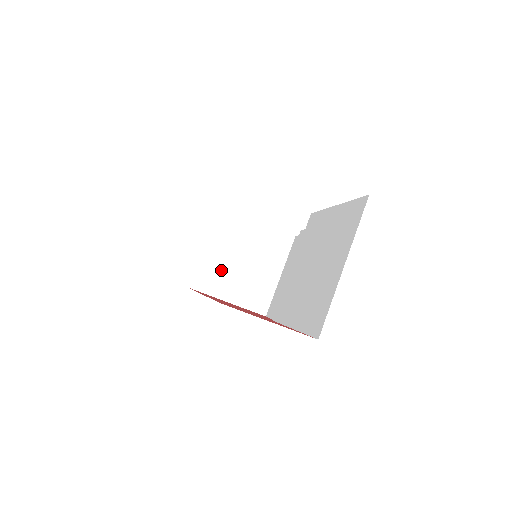
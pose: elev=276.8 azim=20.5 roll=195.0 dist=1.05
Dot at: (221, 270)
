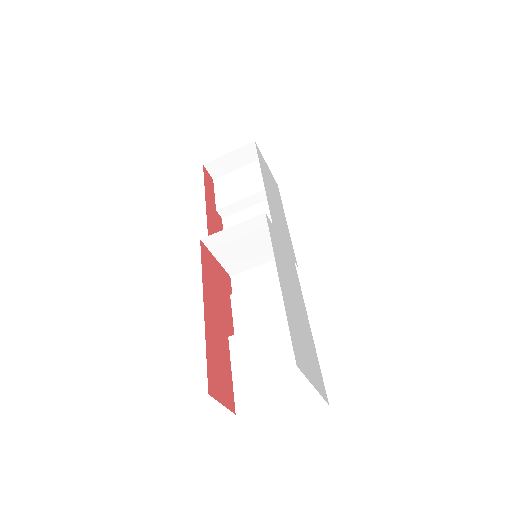
Dot at: (229, 243)
